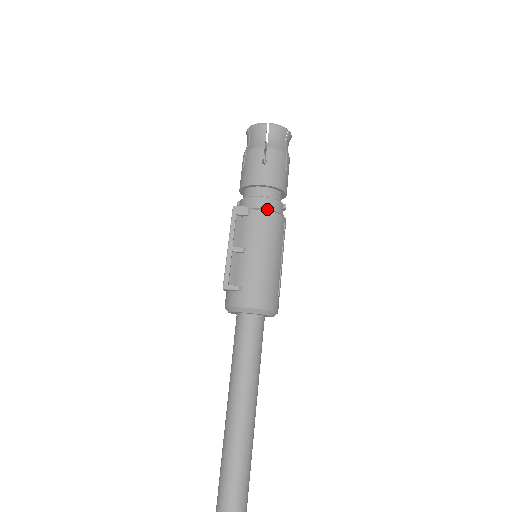
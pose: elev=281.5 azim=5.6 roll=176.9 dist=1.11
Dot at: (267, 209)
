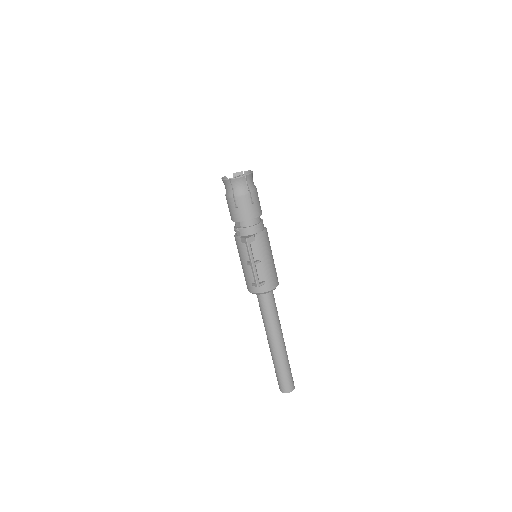
Dot at: (262, 231)
